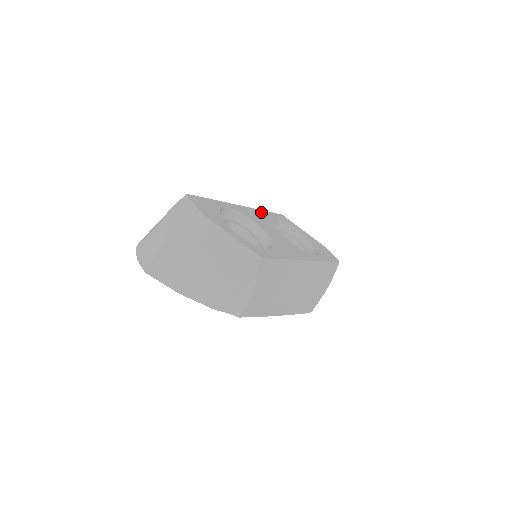
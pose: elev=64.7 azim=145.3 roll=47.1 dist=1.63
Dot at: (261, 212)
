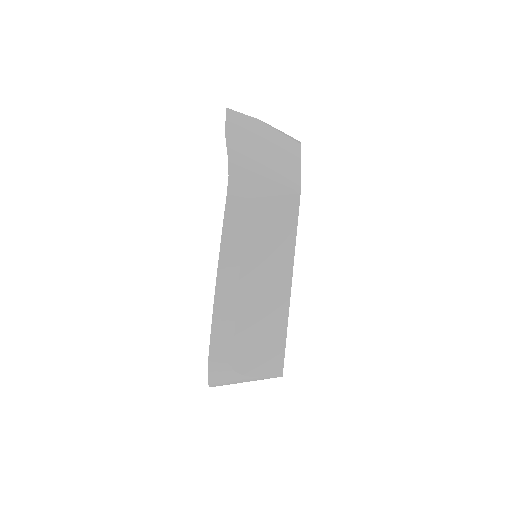
Dot at: occluded
